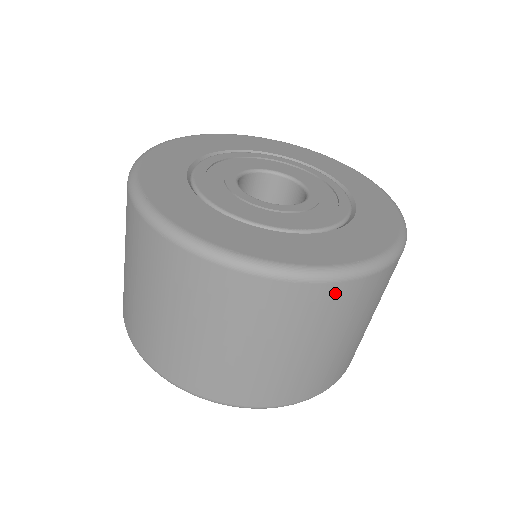
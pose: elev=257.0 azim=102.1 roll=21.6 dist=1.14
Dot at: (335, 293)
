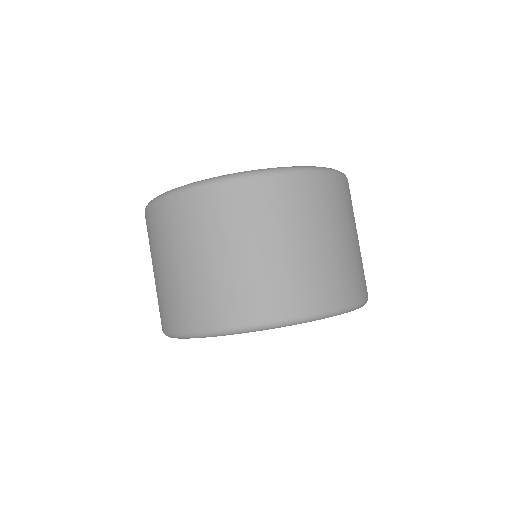
Dot at: (307, 183)
